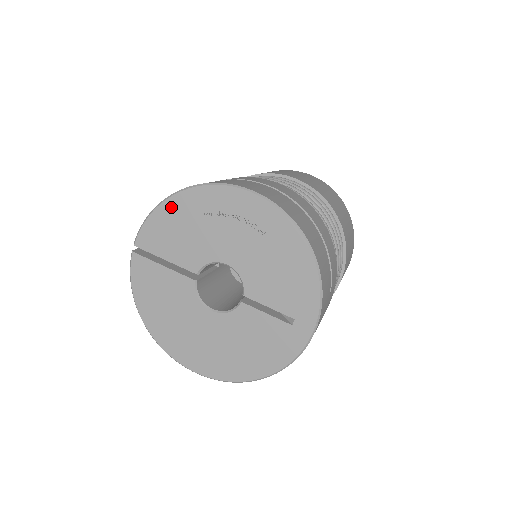
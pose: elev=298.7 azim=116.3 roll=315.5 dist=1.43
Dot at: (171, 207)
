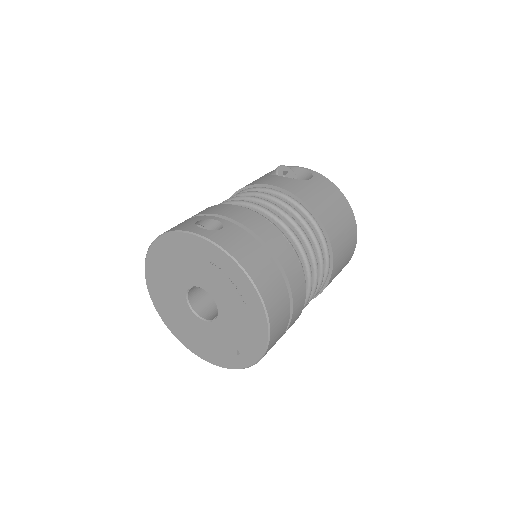
Dot at: (190, 240)
